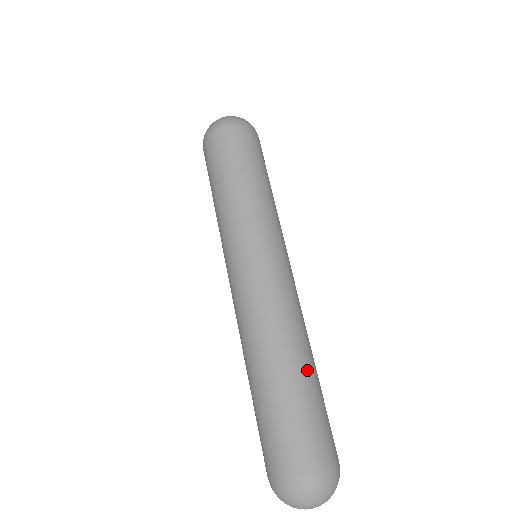
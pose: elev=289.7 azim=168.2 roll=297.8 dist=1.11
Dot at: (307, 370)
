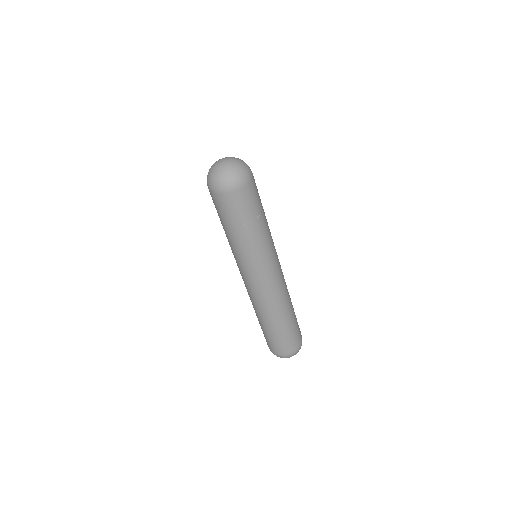
Dot at: (290, 316)
